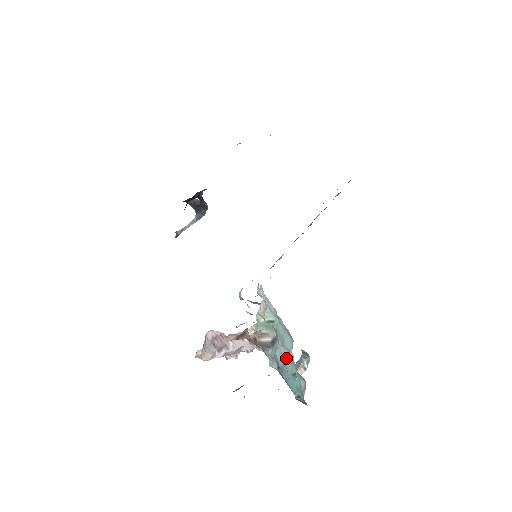
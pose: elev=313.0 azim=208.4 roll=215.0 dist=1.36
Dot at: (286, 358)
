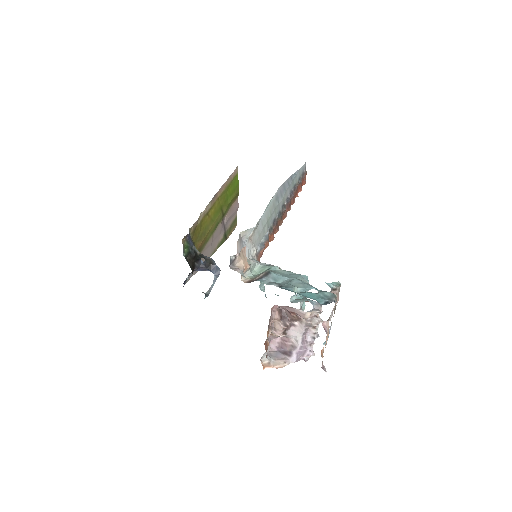
Dot at: (291, 281)
